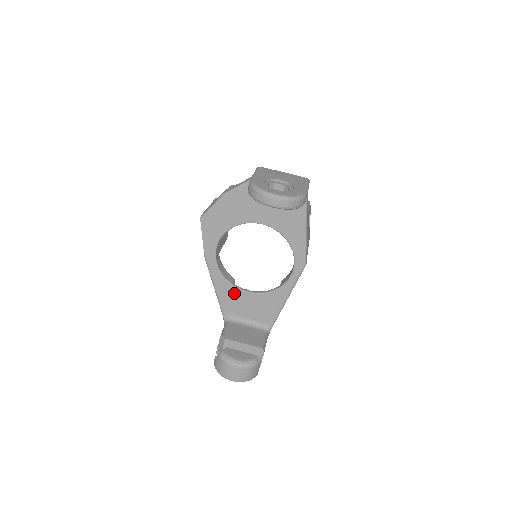
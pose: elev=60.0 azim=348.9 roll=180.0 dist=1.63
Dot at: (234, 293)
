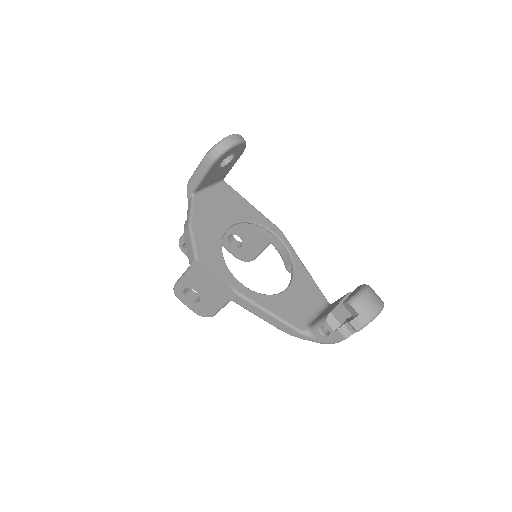
Dot at: (282, 300)
